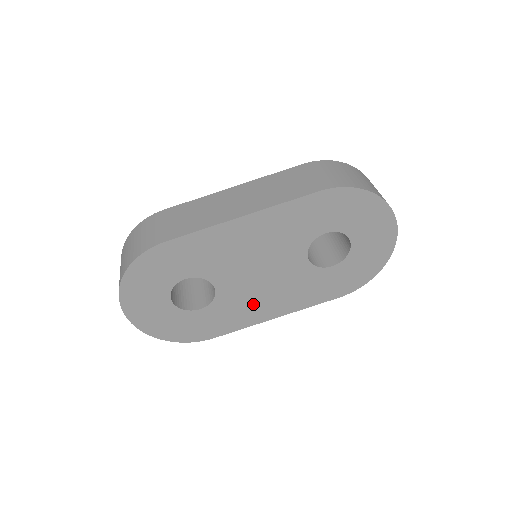
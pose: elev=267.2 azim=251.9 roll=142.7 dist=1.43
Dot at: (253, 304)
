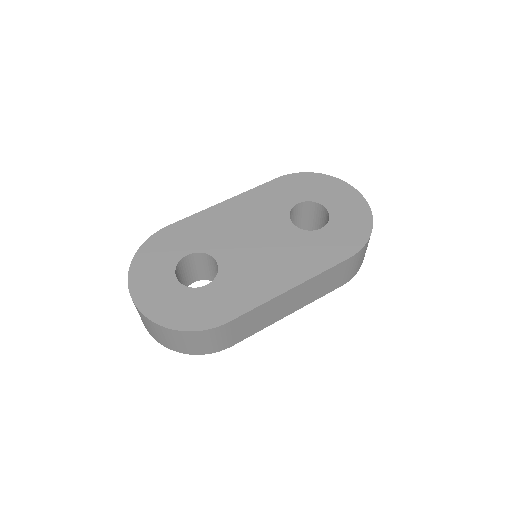
Dot at: (259, 275)
